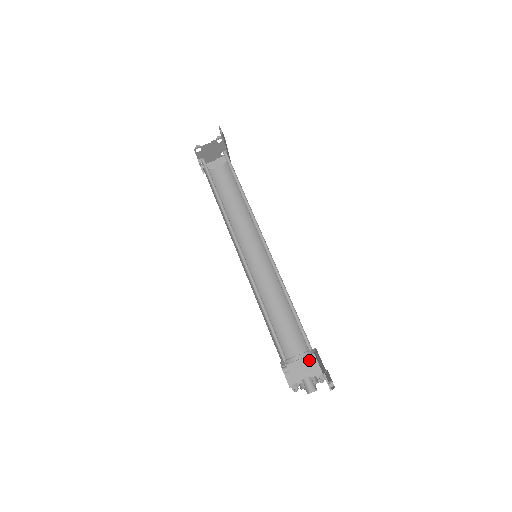
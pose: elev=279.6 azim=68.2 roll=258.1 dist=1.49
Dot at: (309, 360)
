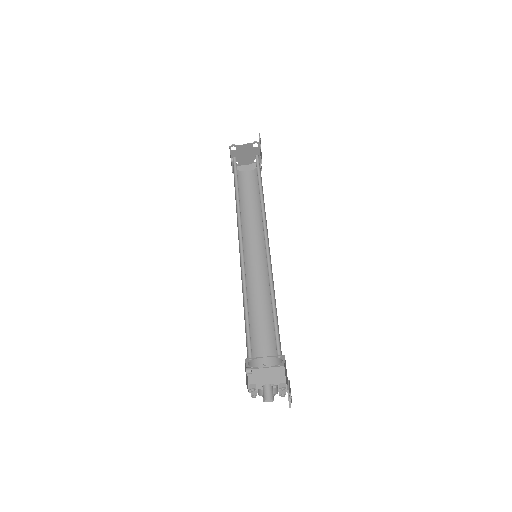
Dot at: (277, 371)
